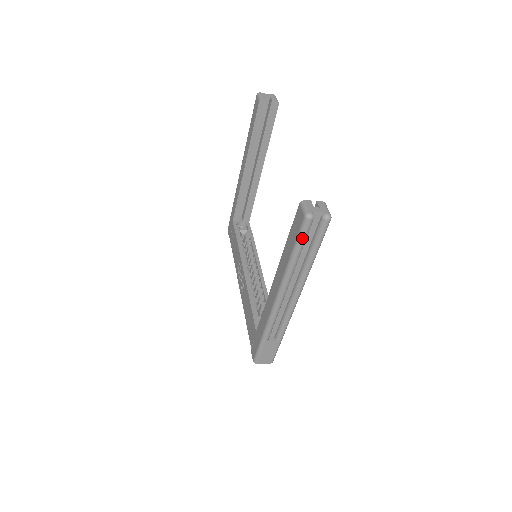
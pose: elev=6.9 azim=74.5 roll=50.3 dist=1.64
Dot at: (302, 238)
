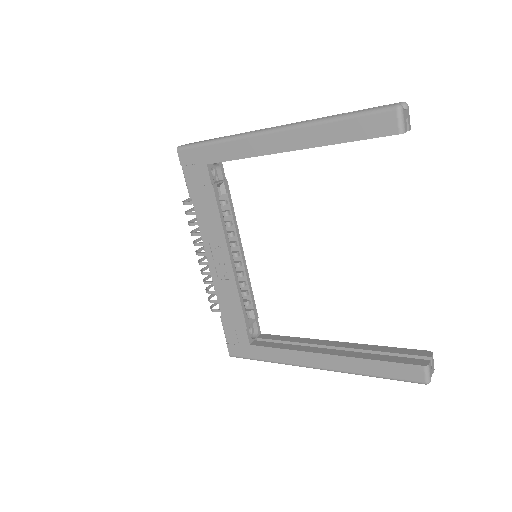
Dot at: occluded
